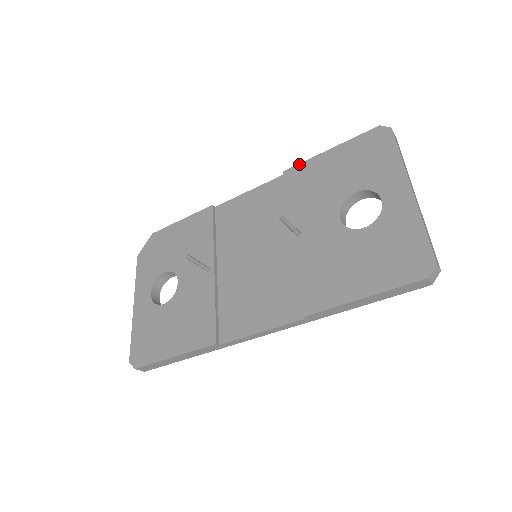
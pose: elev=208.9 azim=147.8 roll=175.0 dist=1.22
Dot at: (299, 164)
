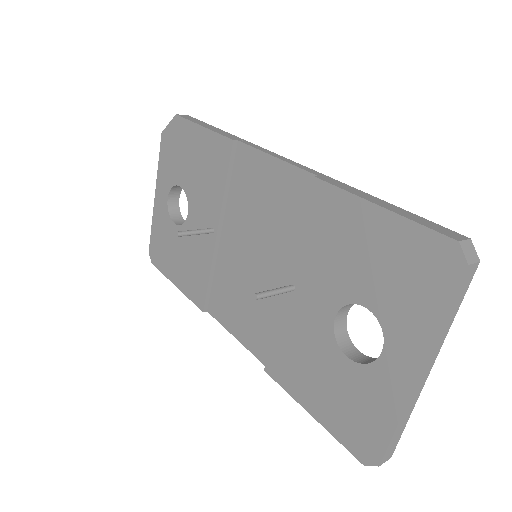
Dot at: (334, 187)
